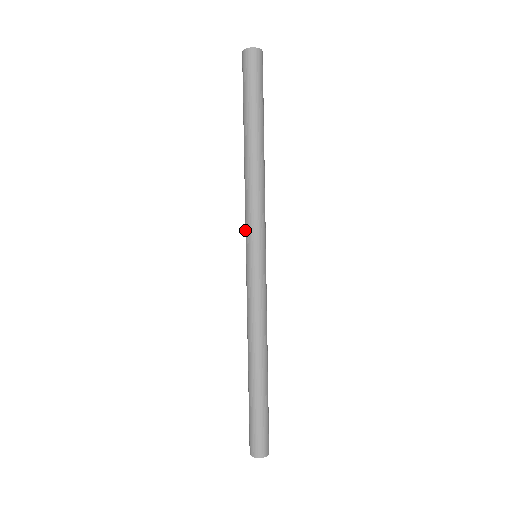
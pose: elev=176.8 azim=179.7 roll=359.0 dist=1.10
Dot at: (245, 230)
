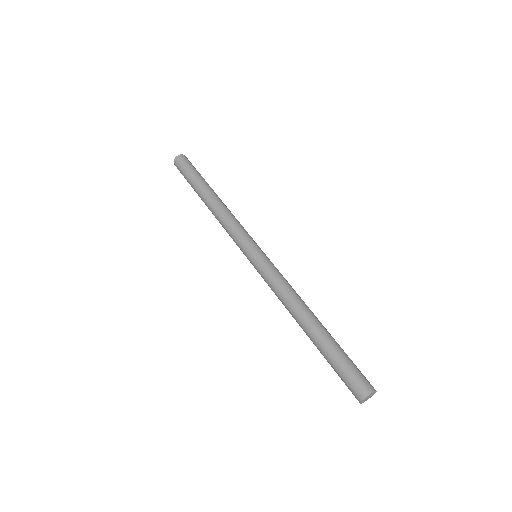
Dot at: occluded
